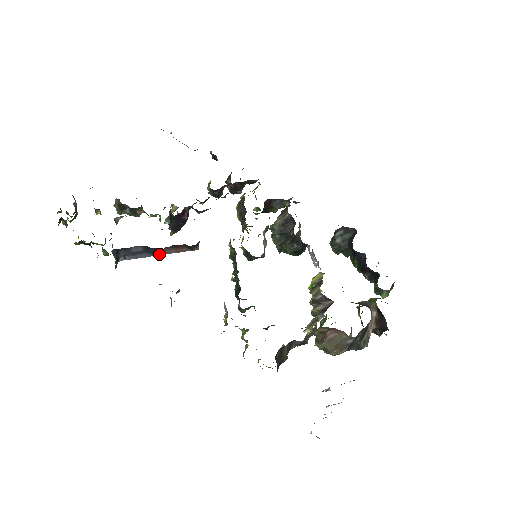
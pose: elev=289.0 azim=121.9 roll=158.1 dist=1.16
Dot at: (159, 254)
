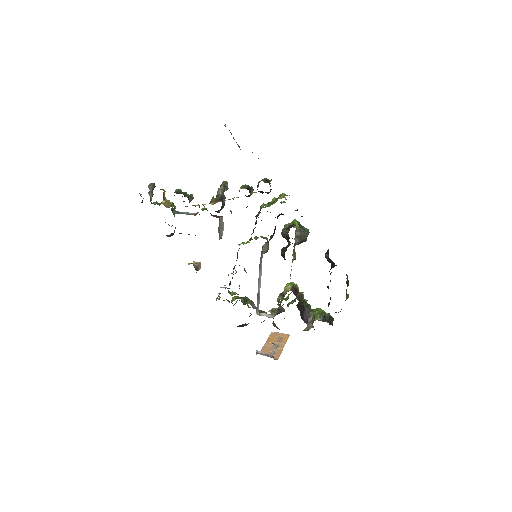
Dot at: occluded
